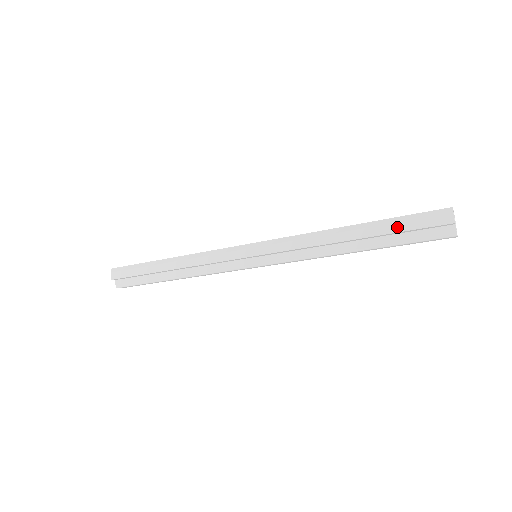
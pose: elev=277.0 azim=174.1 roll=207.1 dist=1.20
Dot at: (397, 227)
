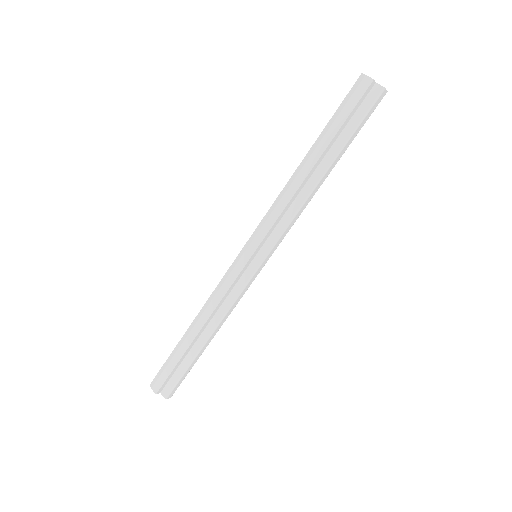
Dot at: (337, 124)
